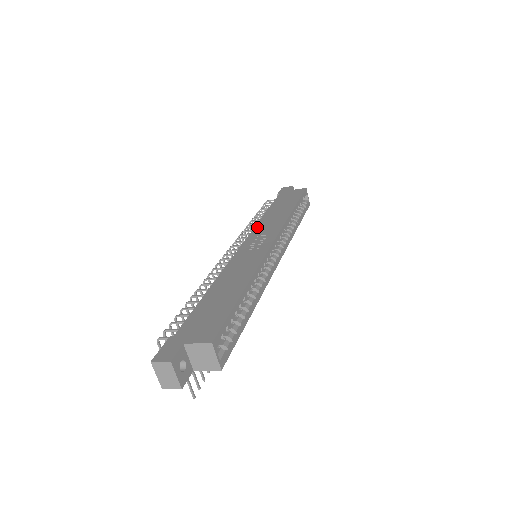
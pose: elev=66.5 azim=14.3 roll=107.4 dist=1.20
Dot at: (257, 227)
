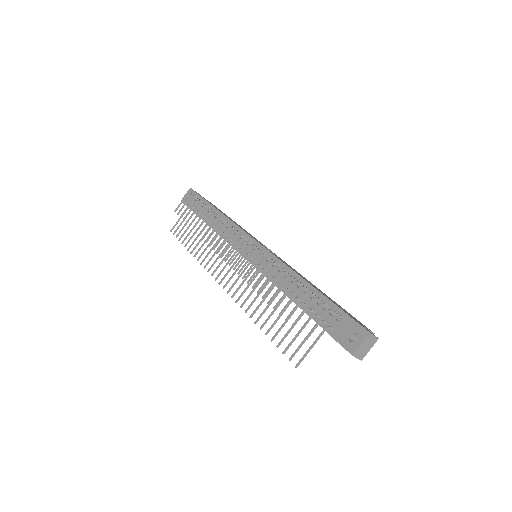
Dot at: (241, 228)
